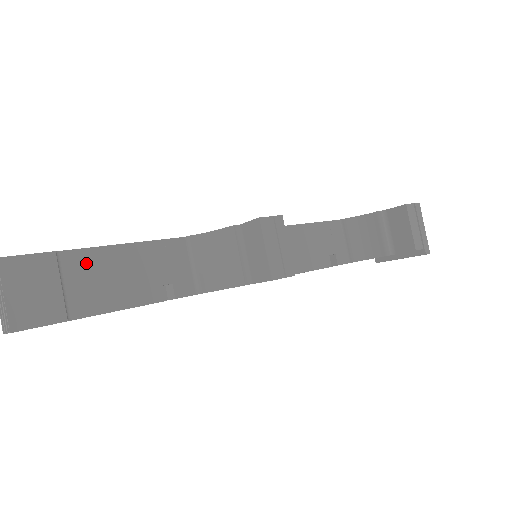
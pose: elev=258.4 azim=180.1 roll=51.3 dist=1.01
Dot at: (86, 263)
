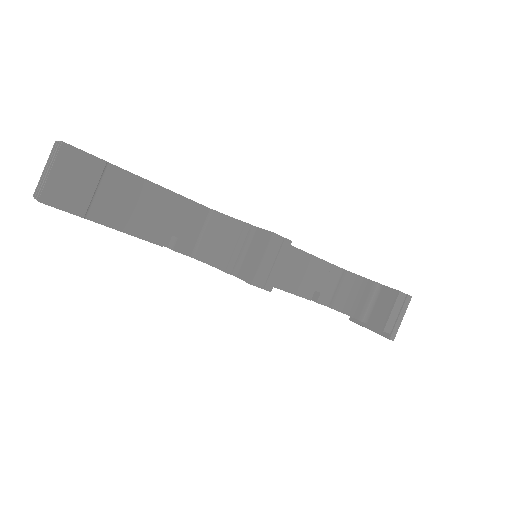
Dot at: (124, 184)
